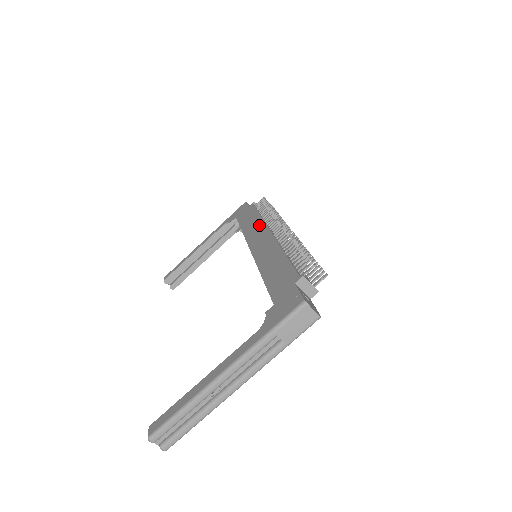
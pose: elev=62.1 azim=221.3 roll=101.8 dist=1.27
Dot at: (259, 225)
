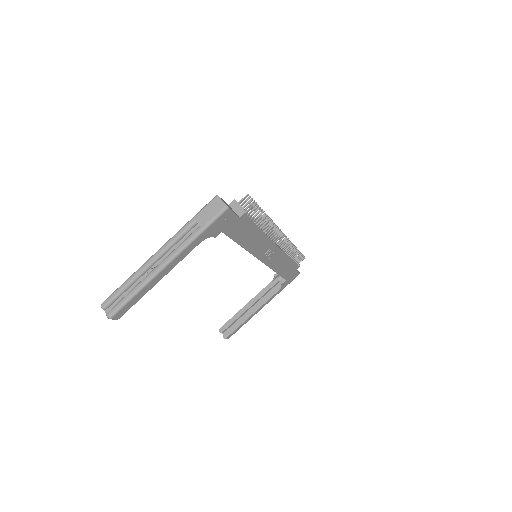
Dot at: occluded
